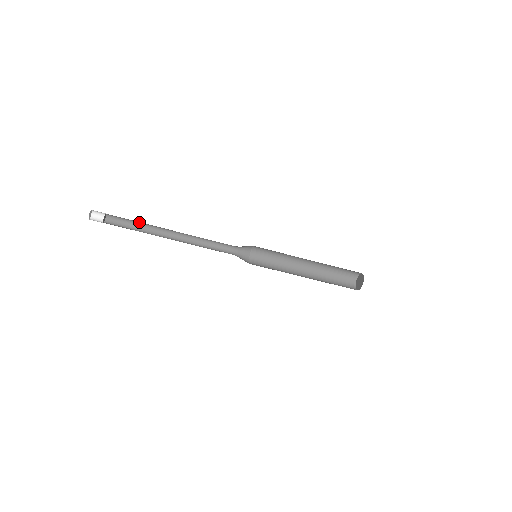
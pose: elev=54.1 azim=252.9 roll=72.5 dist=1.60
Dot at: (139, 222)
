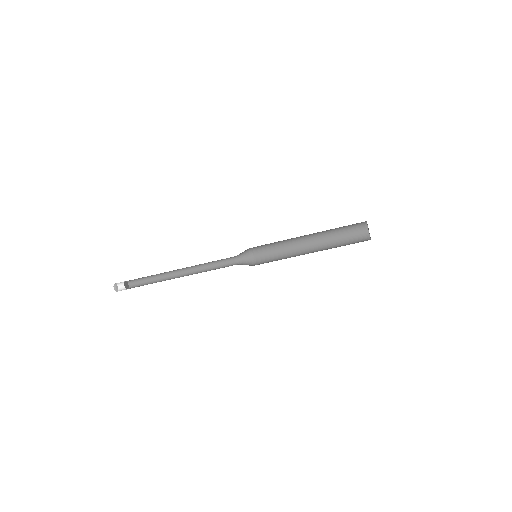
Dot at: (153, 277)
